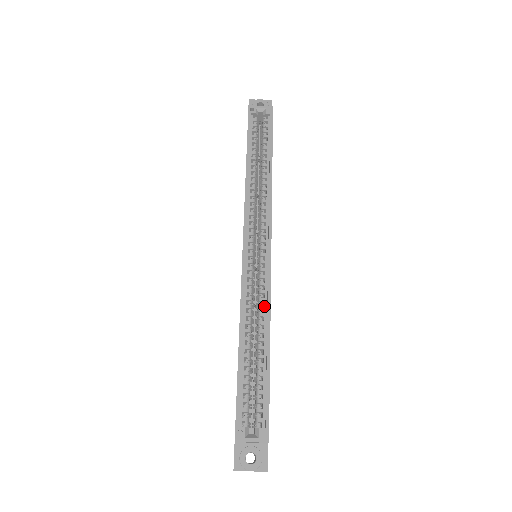
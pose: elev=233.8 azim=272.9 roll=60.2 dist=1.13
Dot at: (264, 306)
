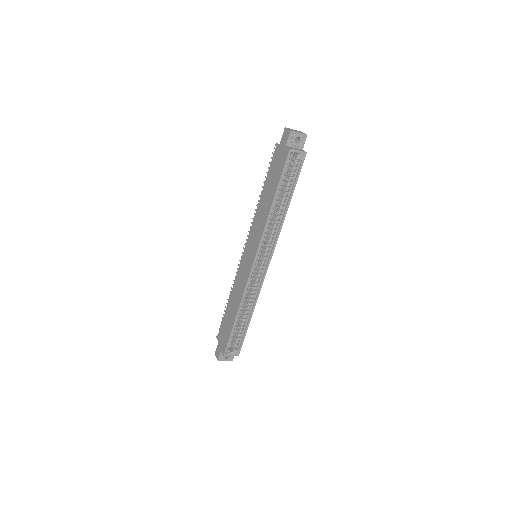
Dot at: (255, 296)
